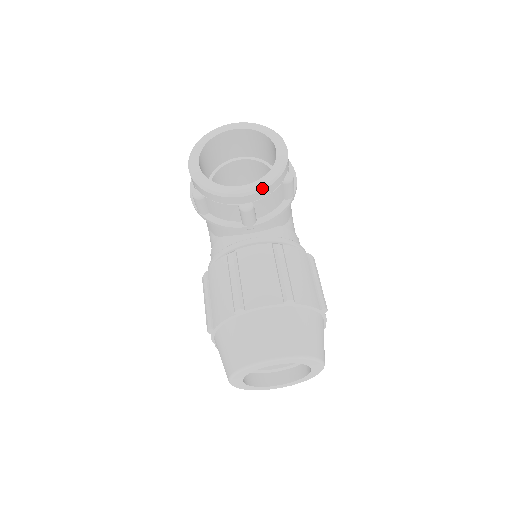
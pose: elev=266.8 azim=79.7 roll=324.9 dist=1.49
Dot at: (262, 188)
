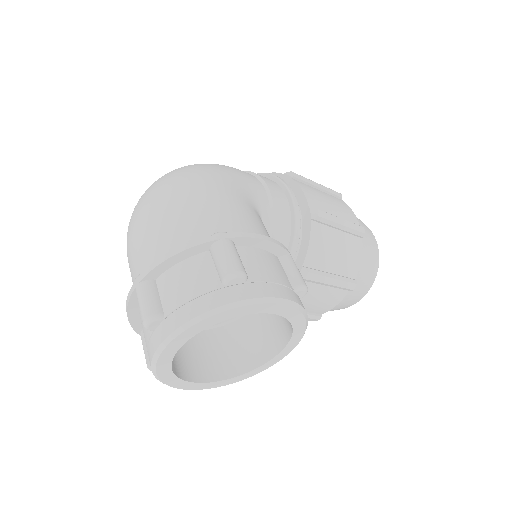
Dot at: occluded
